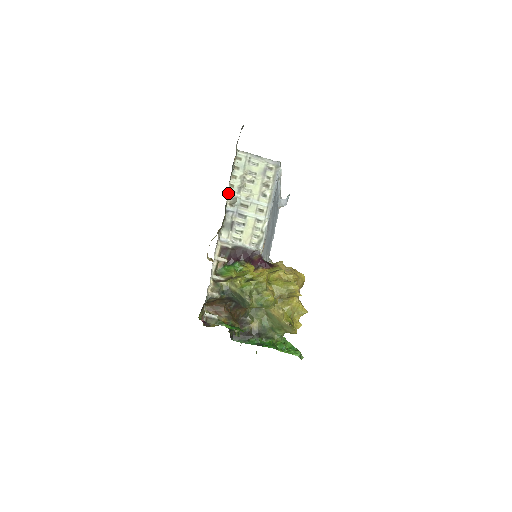
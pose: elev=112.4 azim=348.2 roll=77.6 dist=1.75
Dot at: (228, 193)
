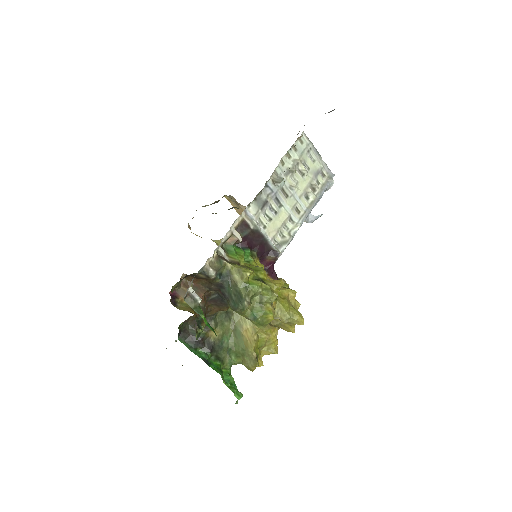
Dot at: (276, 167)
